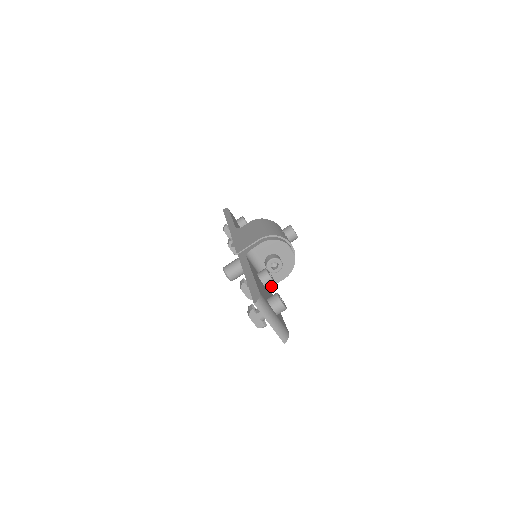
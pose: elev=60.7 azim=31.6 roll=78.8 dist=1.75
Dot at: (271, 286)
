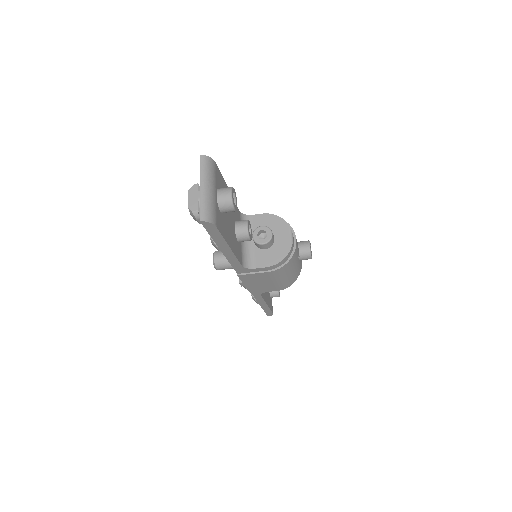
Dot at: (246, 265)
